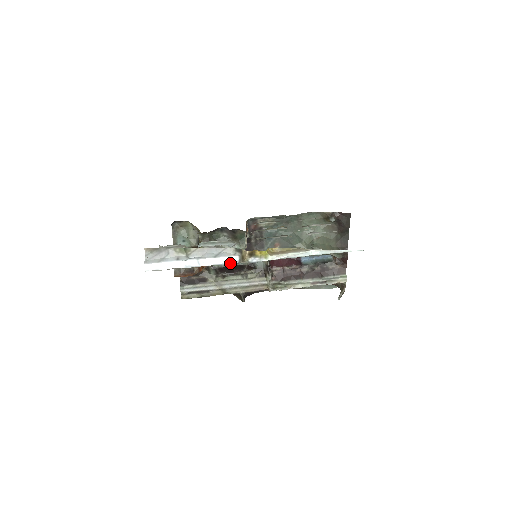
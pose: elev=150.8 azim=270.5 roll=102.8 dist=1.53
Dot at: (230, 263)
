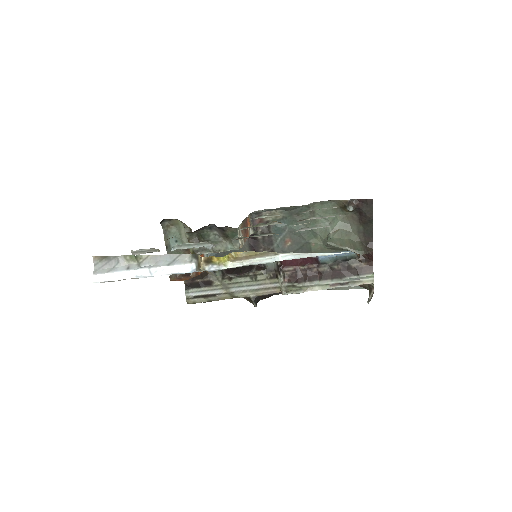
Dot at: (186, 272)
